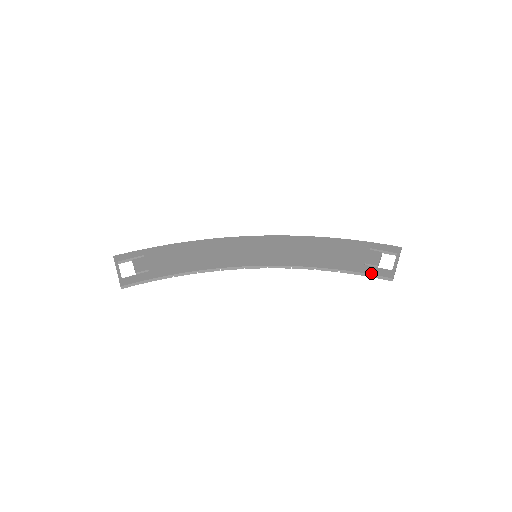
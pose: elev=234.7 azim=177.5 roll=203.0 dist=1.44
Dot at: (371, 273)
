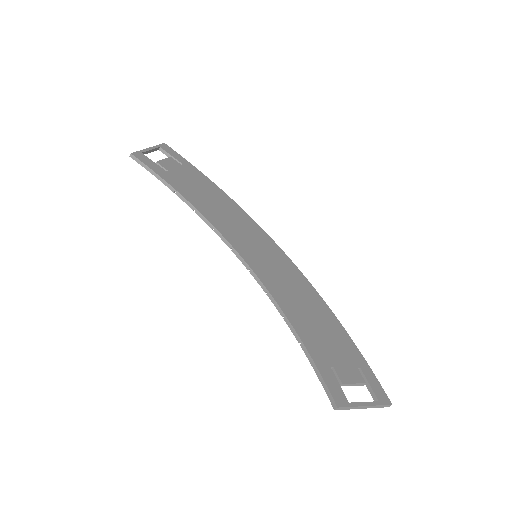
Dot at: (325, 378)
